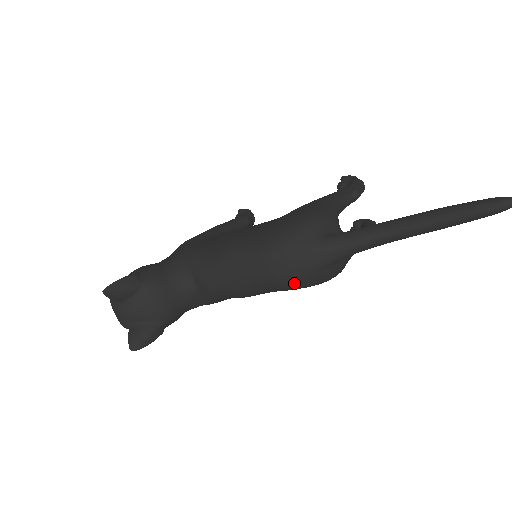
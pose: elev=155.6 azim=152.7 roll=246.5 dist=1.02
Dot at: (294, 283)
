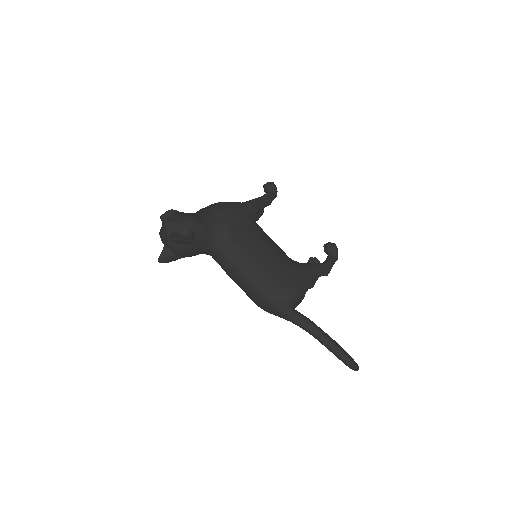
Dot at: occluded
